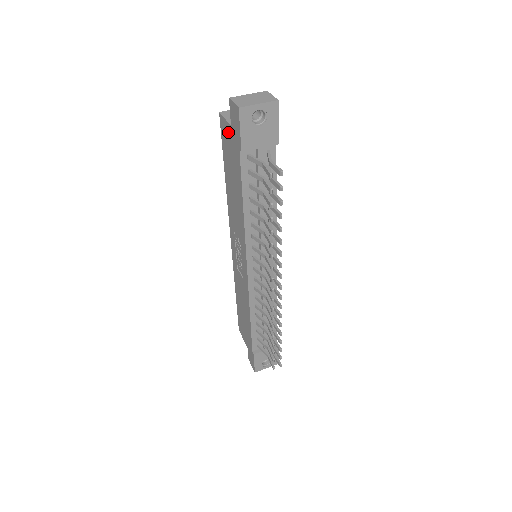
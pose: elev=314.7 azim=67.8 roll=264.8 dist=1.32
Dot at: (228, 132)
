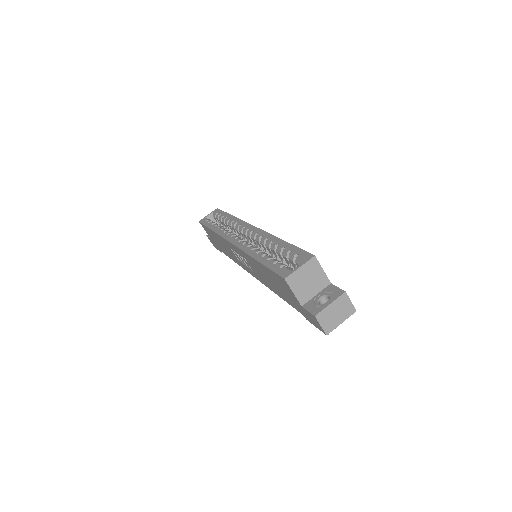
Dot at: (292, 296)
